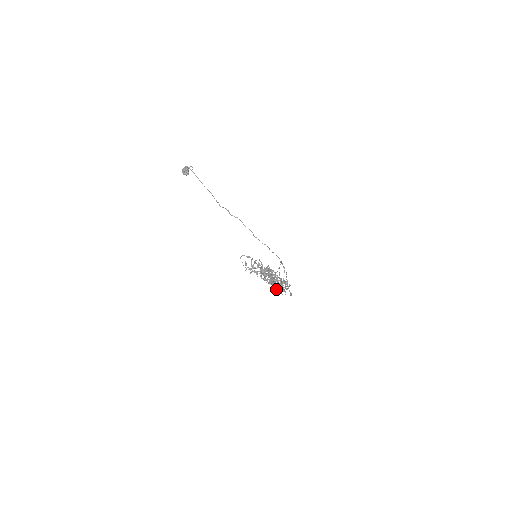
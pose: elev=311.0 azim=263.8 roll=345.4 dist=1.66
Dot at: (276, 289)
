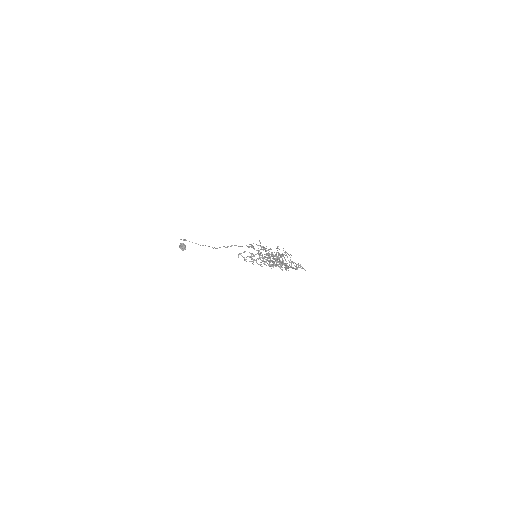
Dot at: occluded
